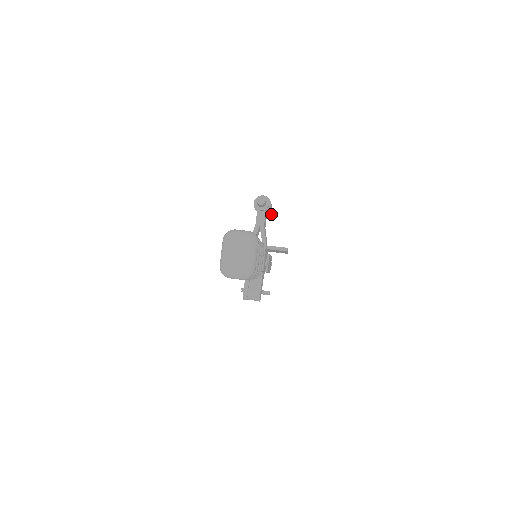
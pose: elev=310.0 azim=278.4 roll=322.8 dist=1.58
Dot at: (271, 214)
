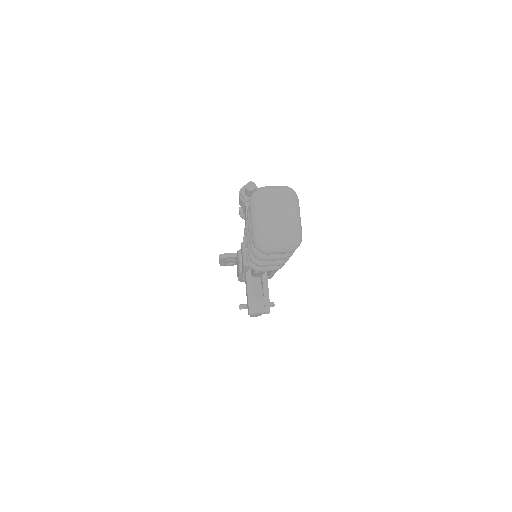
Dot at: occluded
